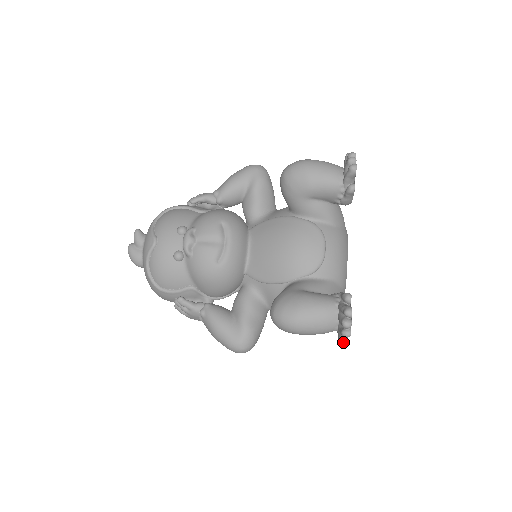
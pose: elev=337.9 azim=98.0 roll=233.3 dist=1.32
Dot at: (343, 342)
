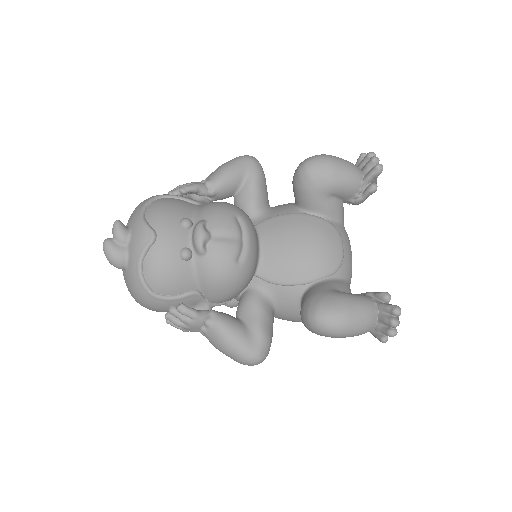
Dot at: (385, 342)
